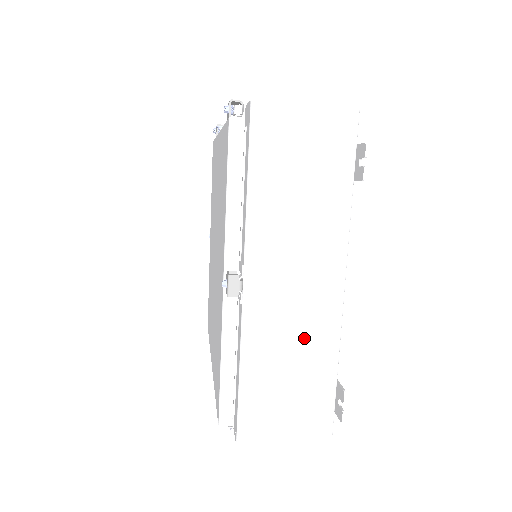
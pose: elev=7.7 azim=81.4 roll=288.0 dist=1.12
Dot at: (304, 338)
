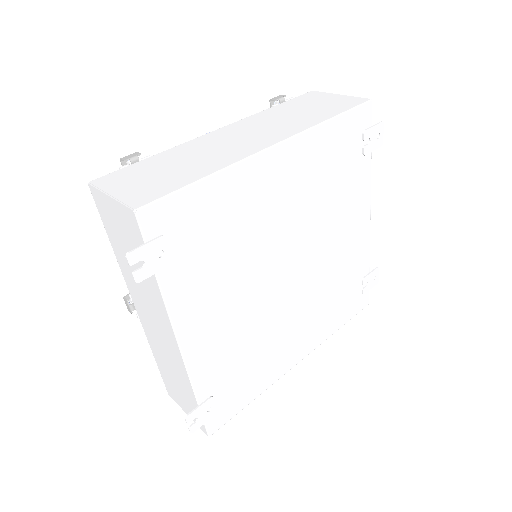
Dot at: (172, 362)
